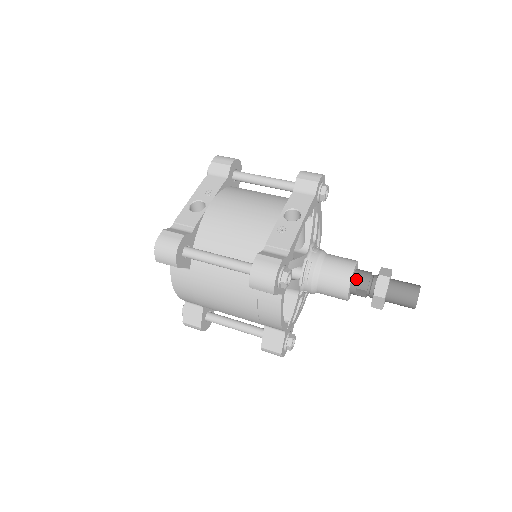
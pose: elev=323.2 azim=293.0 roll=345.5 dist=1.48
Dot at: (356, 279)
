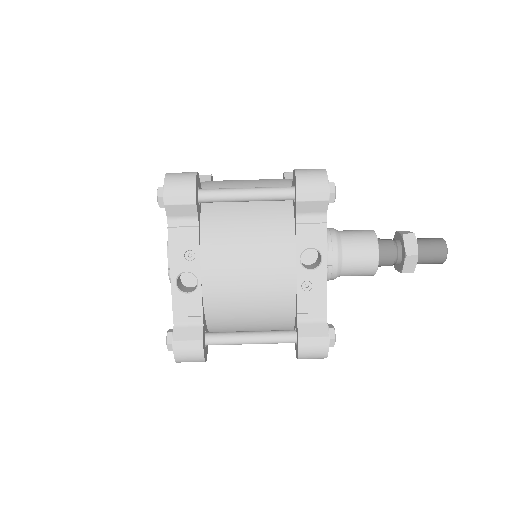
Dot at: (380, 261)
